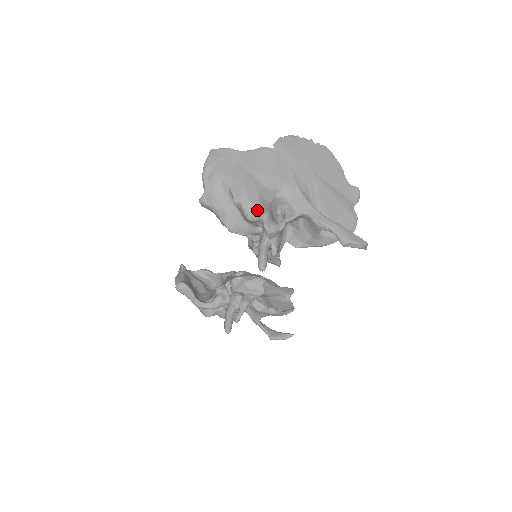
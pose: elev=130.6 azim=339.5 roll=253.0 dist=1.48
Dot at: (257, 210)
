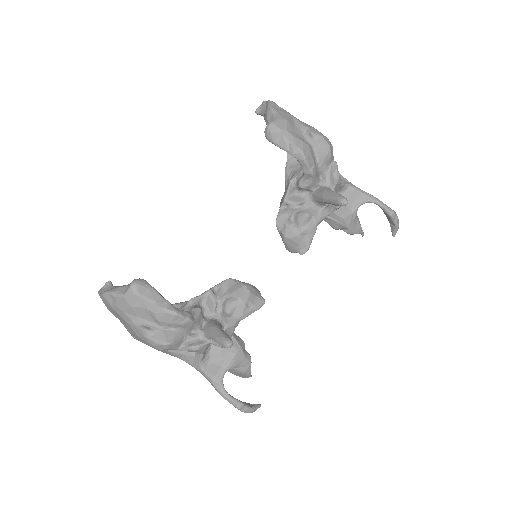
Dot at: (332, 149)
